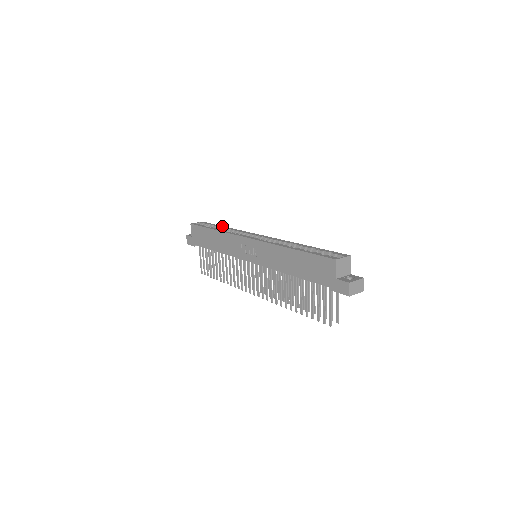
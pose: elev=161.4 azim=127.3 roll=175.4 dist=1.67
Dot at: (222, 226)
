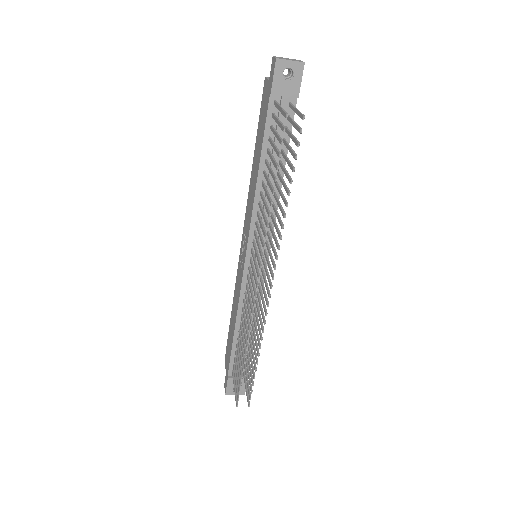
Dot at: occluded
